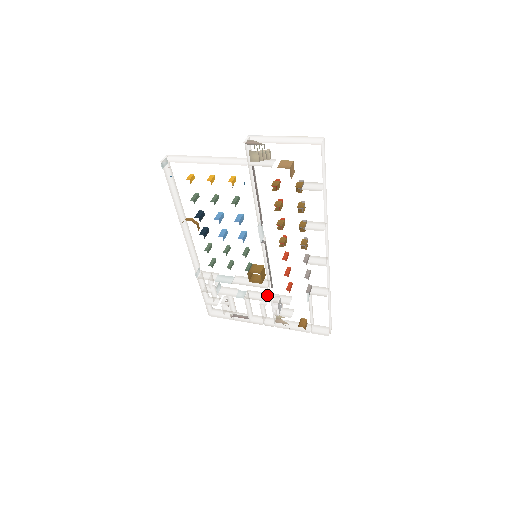
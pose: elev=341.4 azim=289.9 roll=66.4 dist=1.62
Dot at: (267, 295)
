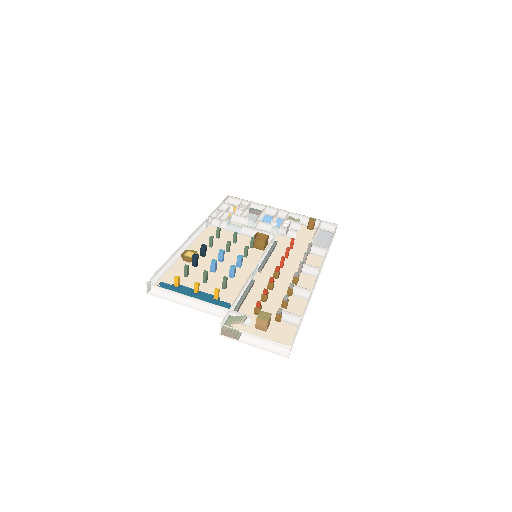
Dot at: (274, 228)
